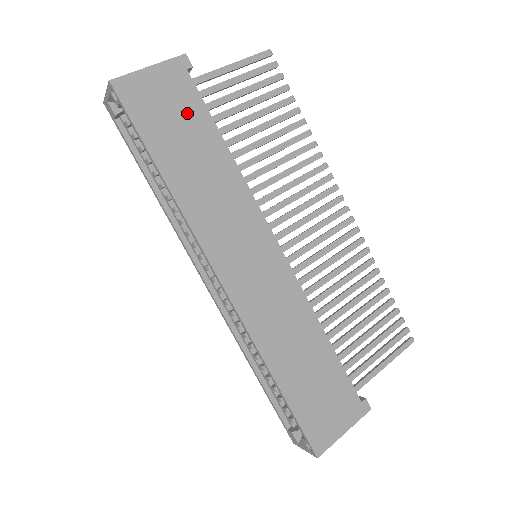
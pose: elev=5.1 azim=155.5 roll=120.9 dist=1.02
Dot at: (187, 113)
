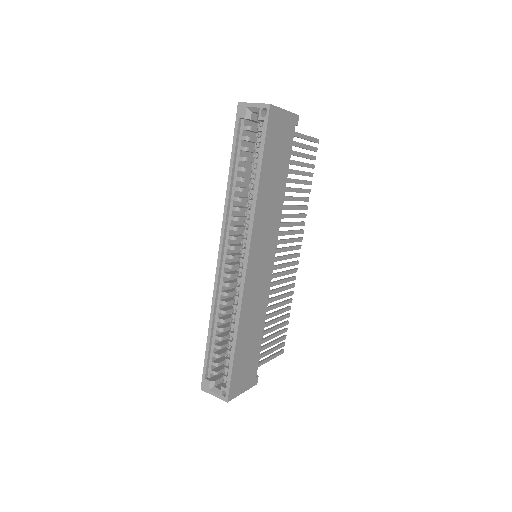
Dot at: (284, 150)
